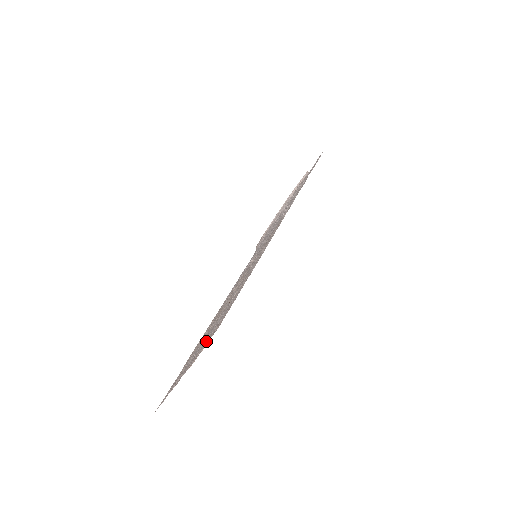
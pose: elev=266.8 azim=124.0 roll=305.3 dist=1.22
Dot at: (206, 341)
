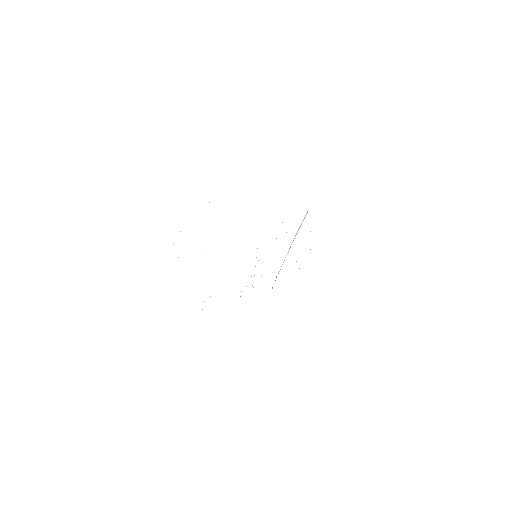
Dot at: occluded
